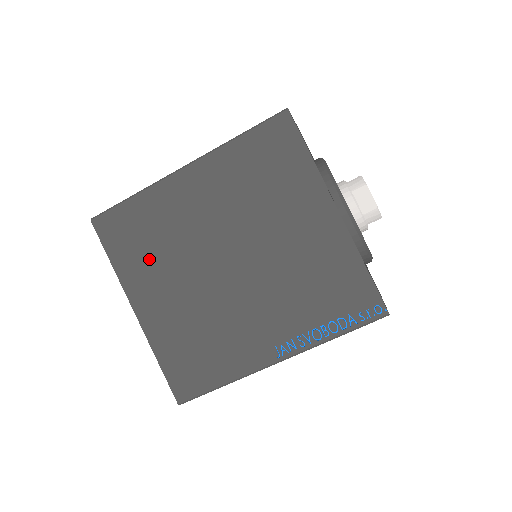
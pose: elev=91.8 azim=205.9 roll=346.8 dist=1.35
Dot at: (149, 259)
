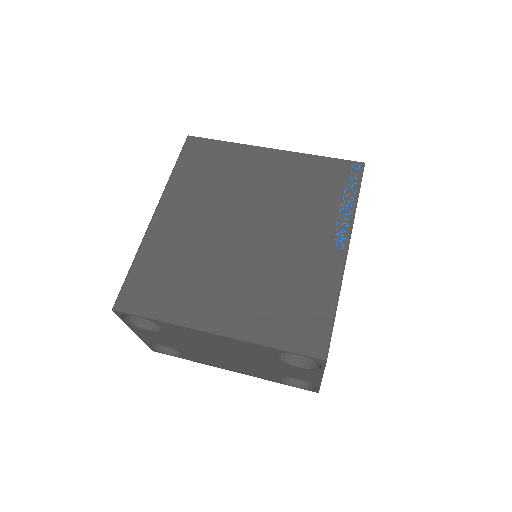
Dot at: (187, 286)
